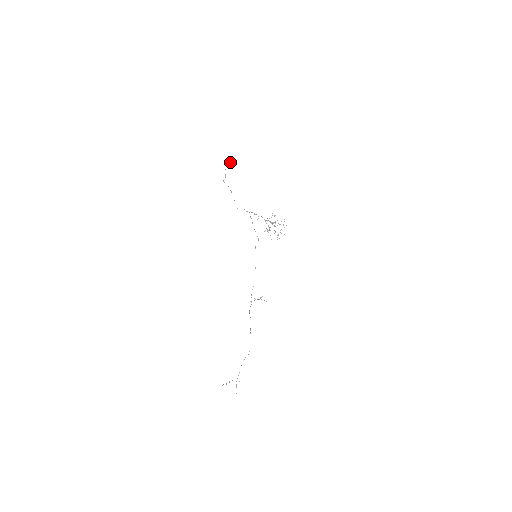
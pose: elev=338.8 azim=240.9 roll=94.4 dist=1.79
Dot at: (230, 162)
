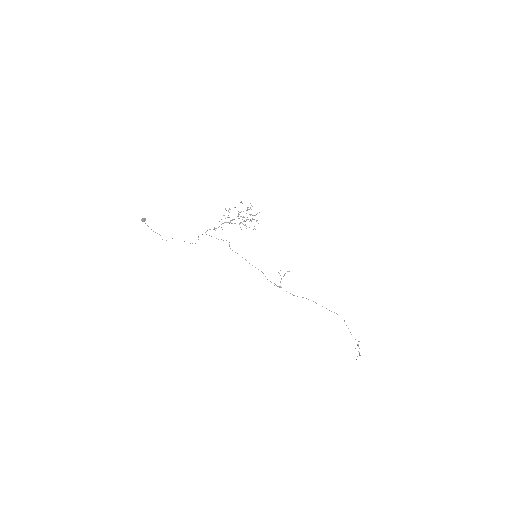
Dot at: (145, 218)
